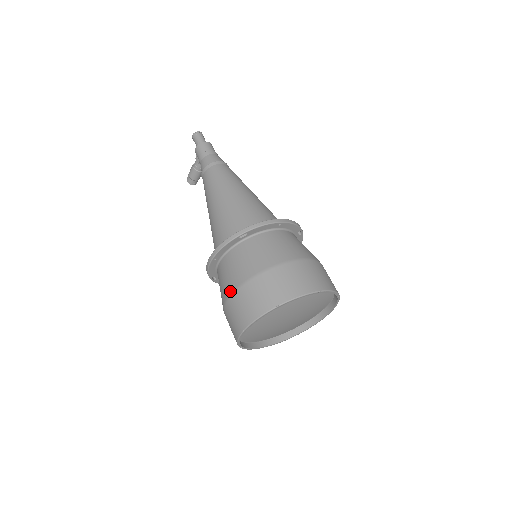
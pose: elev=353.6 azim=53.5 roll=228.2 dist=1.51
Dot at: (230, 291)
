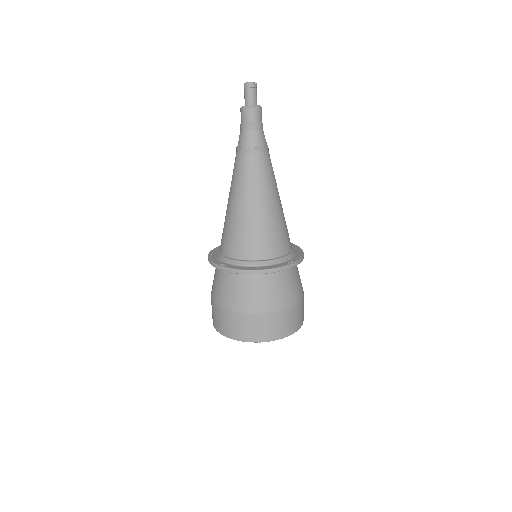
Dot at: (211, 293)
